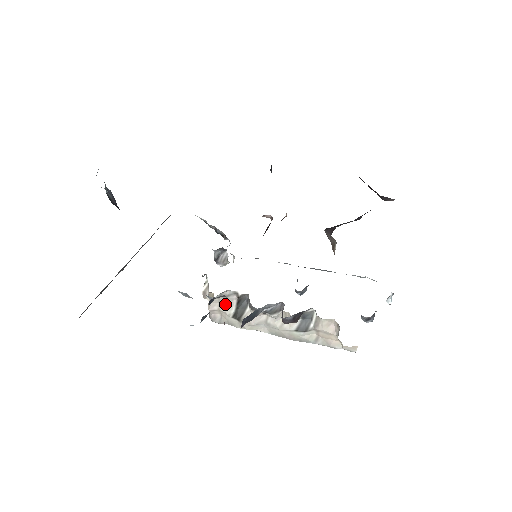
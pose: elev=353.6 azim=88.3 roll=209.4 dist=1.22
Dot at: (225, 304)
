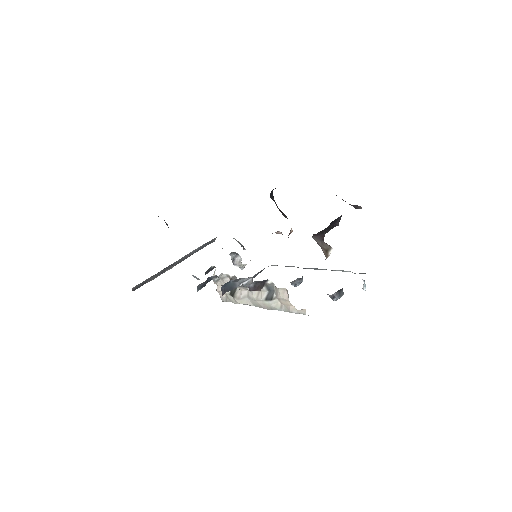
Dot at: occluded
